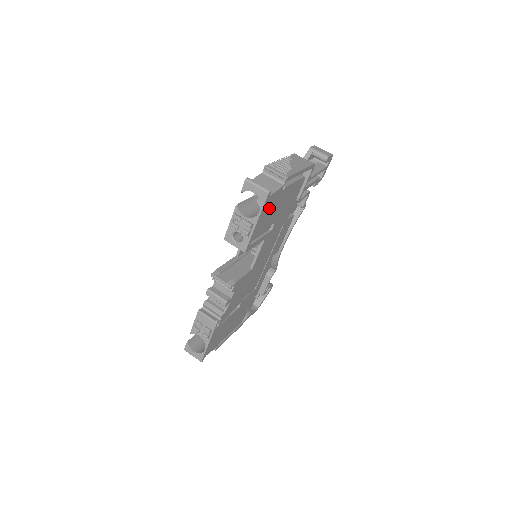
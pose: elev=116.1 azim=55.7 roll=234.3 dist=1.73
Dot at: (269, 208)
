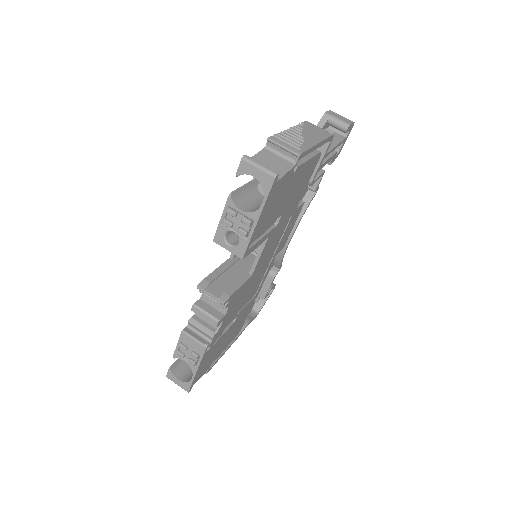
Dot at: (275, 197)
